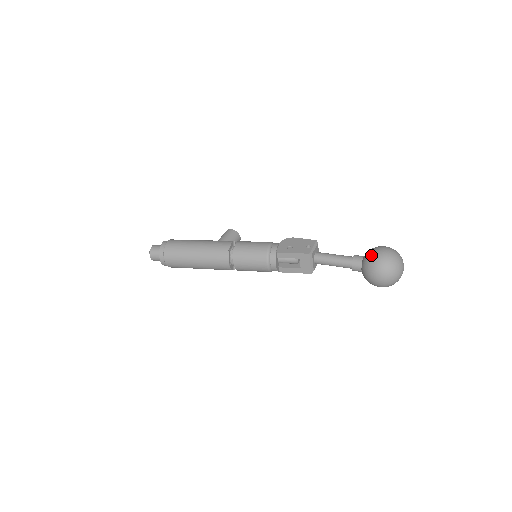
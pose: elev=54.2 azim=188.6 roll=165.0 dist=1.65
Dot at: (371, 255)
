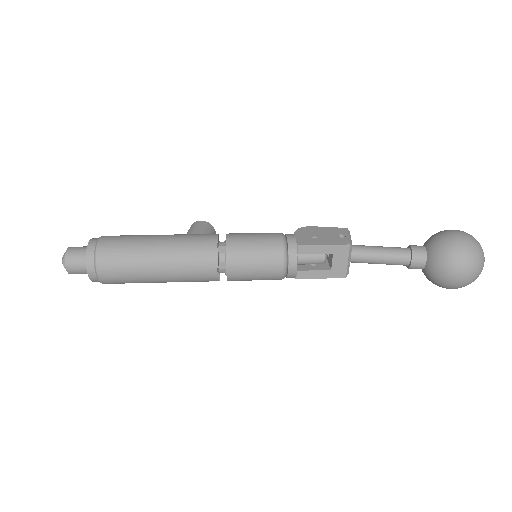
Dot at: (445, 240)
